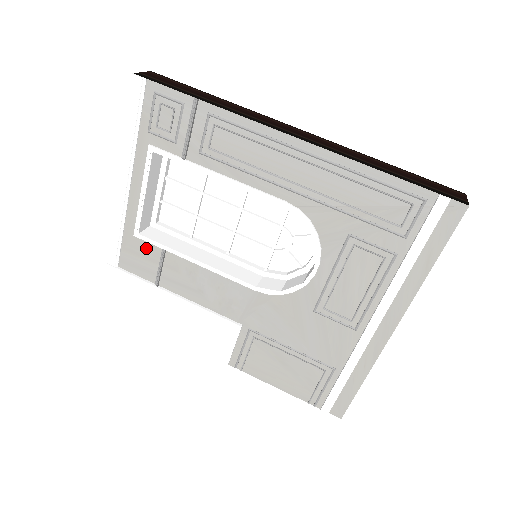
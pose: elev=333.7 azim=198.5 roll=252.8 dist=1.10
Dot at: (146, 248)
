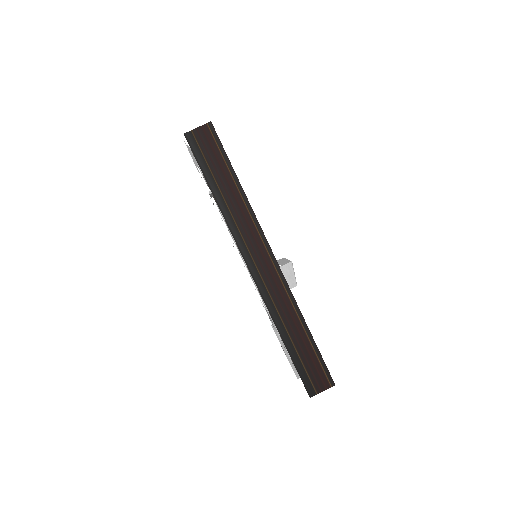
Dot at: occluded
